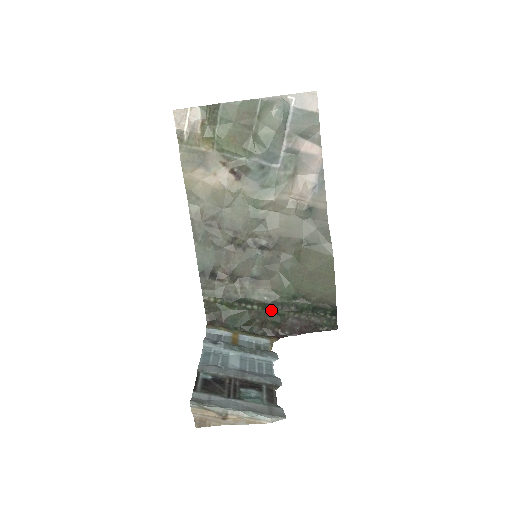
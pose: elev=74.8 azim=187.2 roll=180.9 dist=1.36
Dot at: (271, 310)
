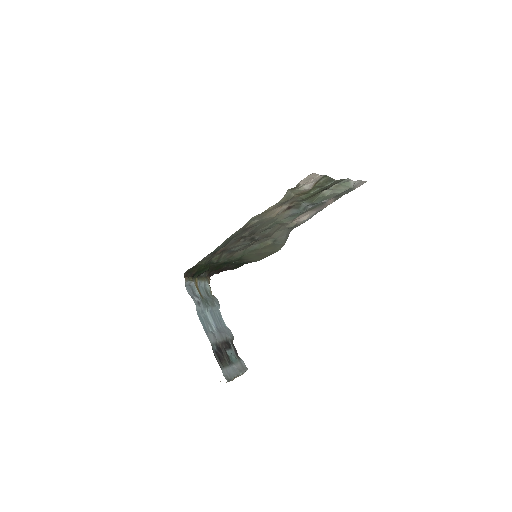
Dot at: (221, 265)
